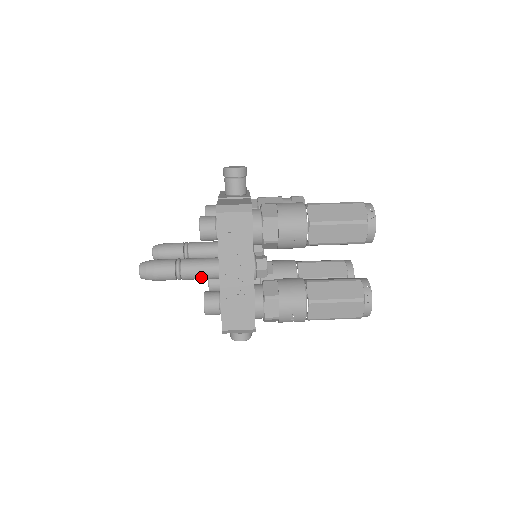
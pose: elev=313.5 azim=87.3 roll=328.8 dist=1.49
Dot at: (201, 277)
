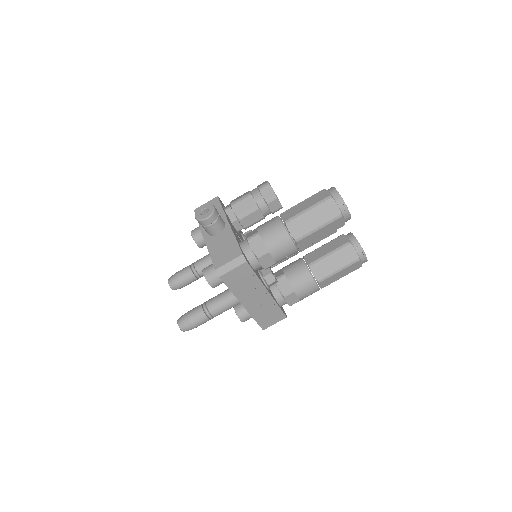
Dot at: occluded
